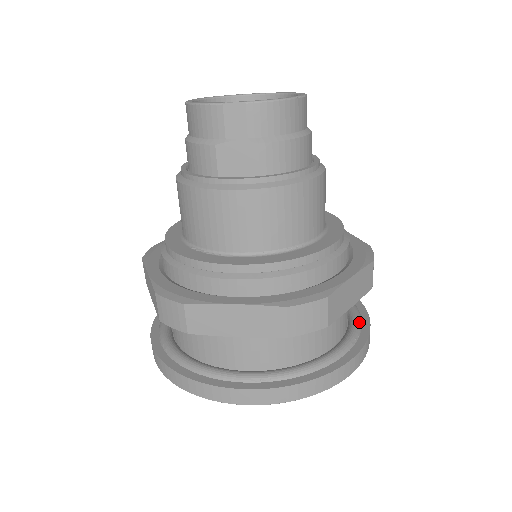
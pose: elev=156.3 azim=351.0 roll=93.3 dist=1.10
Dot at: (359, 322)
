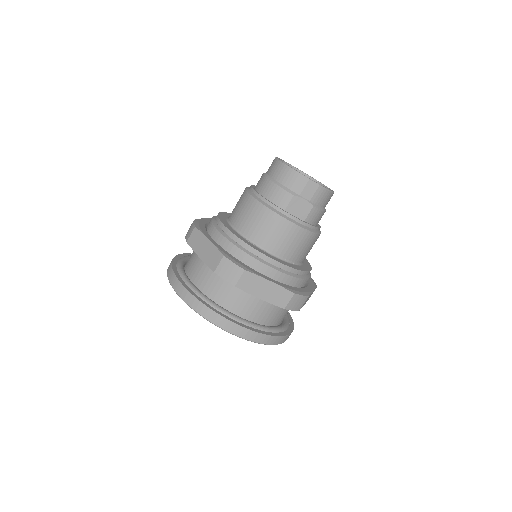
Dot at: occluded
